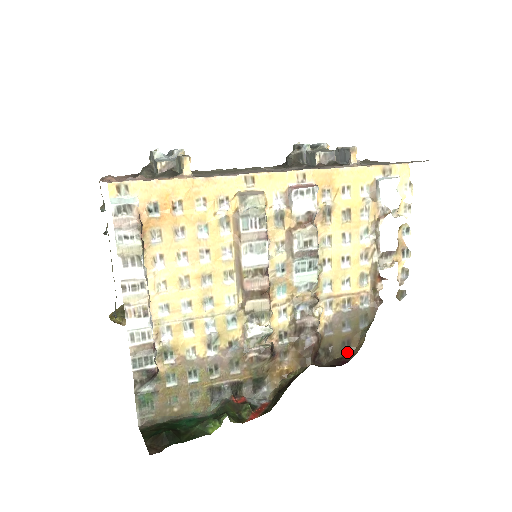
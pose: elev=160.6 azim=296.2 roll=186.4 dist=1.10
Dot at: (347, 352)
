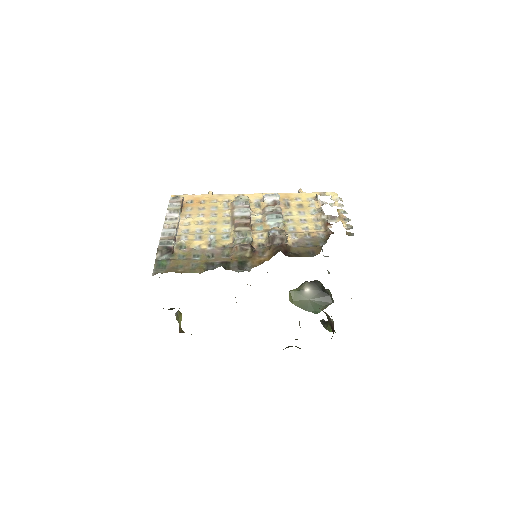
Dot at: (313, 256)
